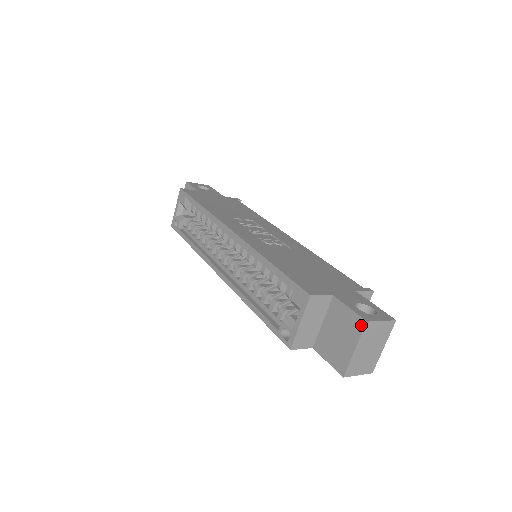
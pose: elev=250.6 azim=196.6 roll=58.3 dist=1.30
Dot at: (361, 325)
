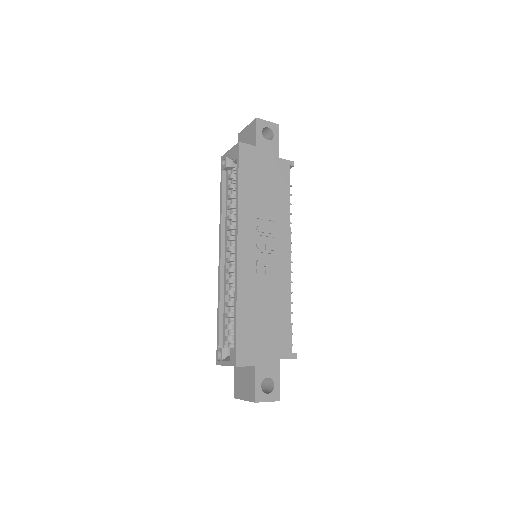
Dot at: (252, 399)
